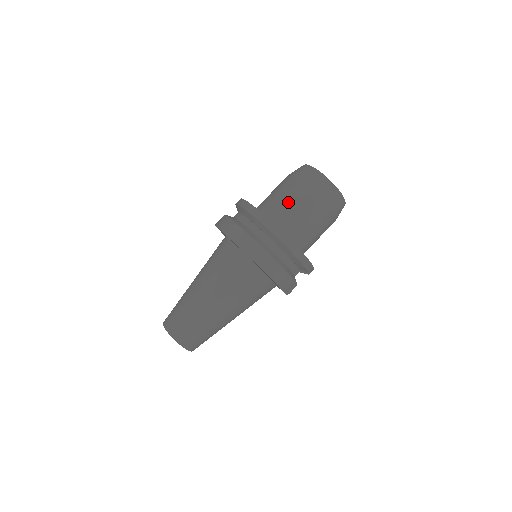
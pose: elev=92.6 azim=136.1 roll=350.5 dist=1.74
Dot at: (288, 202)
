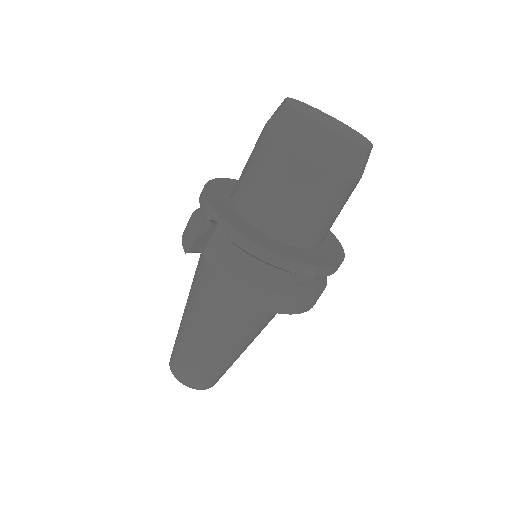
Dot at: (326, 213)
